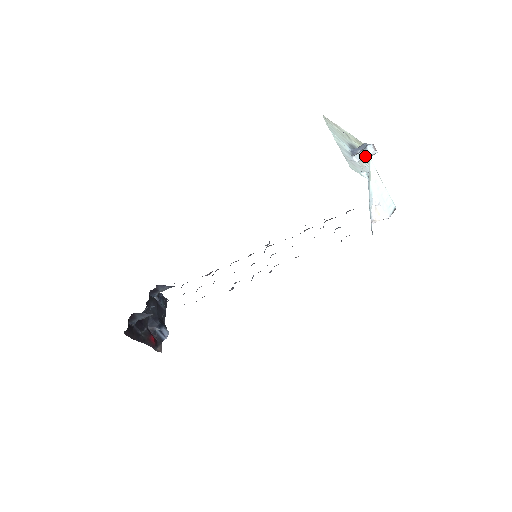
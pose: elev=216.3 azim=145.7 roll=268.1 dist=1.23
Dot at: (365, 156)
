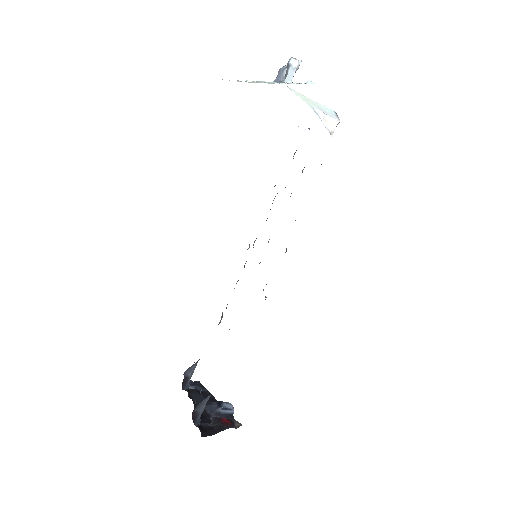
Dot at: (294, 72)
